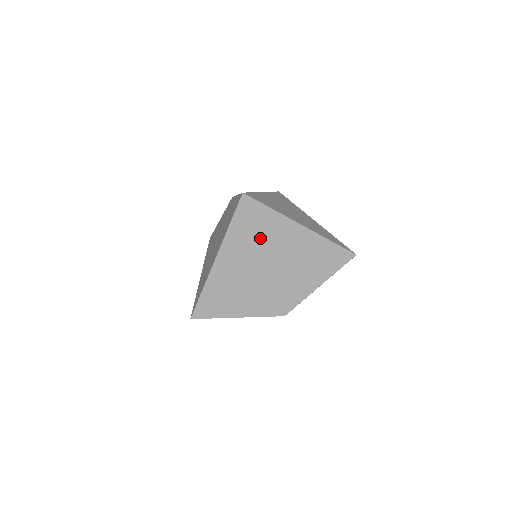
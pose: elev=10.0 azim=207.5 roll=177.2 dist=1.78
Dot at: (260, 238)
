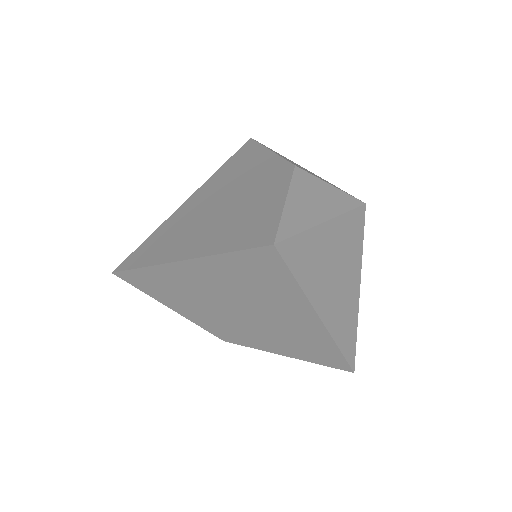
Dot at: (254, 289)
